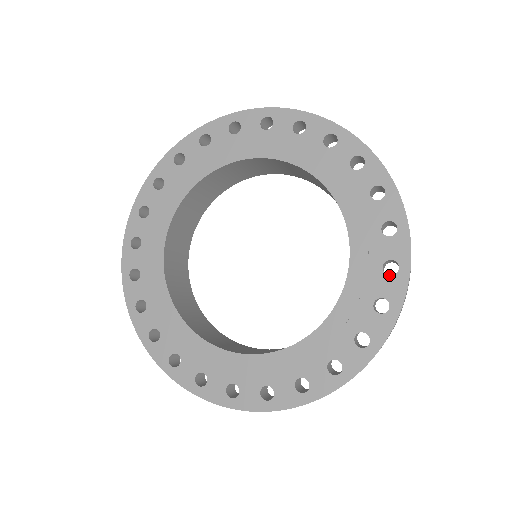
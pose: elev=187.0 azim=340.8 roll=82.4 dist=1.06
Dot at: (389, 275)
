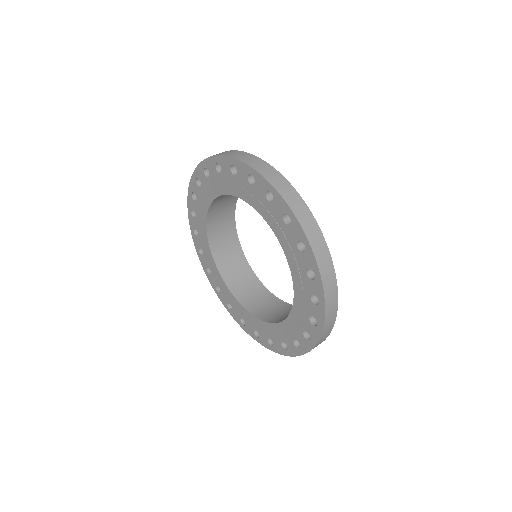
Dot at: (312, 324)
